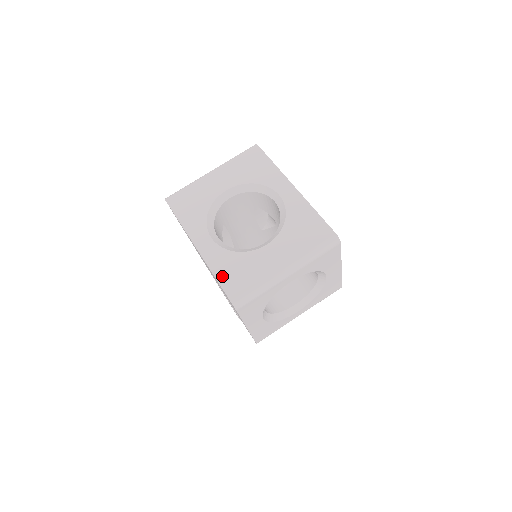
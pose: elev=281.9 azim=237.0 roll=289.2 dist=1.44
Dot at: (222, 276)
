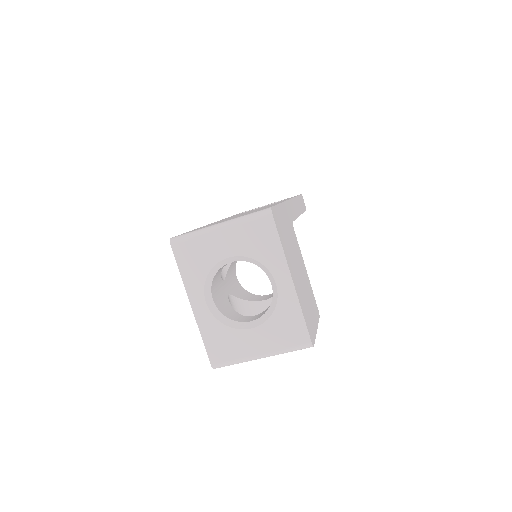
Dot at: (208, 342)
